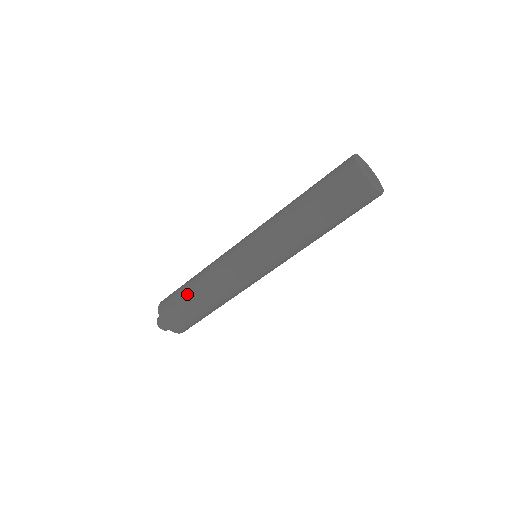
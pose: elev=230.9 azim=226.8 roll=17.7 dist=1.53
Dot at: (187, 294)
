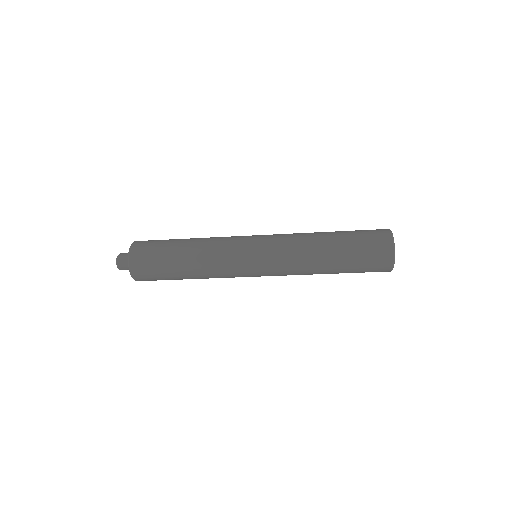
Dot at: (176, 274)
